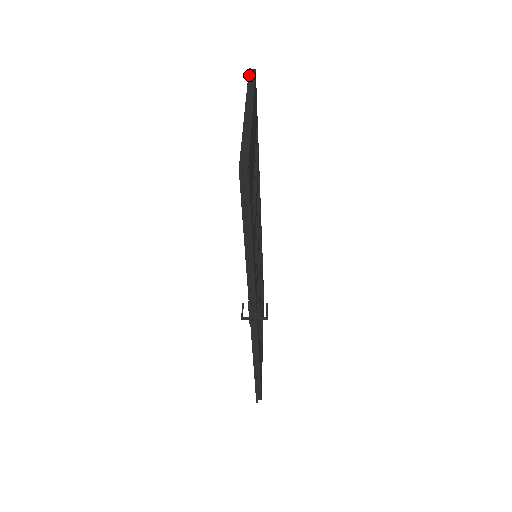
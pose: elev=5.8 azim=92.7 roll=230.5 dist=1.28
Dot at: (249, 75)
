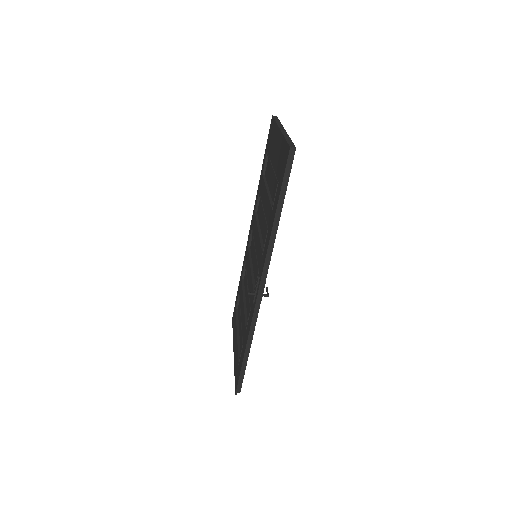
Dot at: (274, 118)
